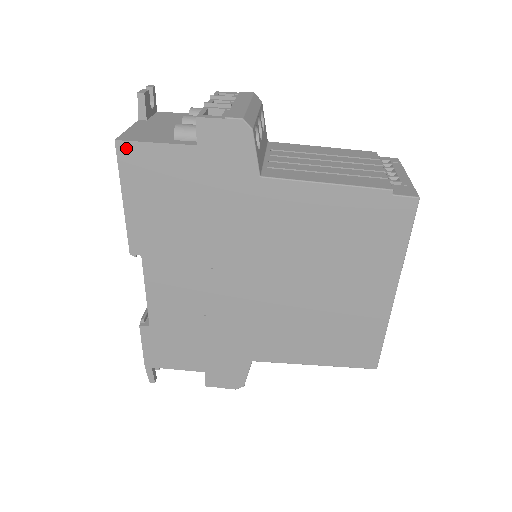
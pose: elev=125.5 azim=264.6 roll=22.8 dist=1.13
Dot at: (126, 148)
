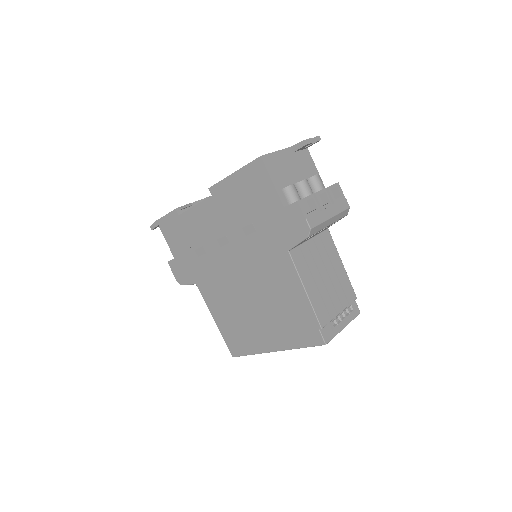
Dot at: (260, 165)
